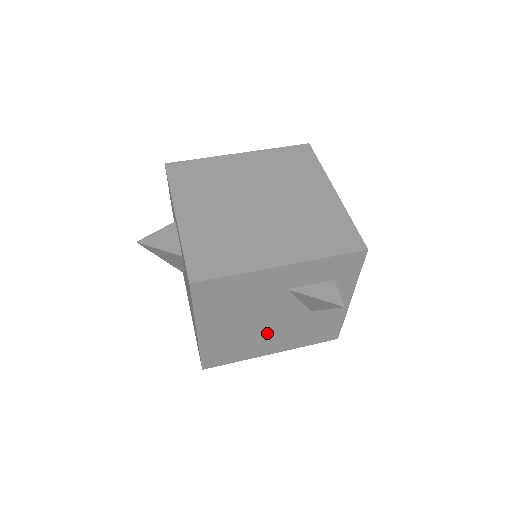
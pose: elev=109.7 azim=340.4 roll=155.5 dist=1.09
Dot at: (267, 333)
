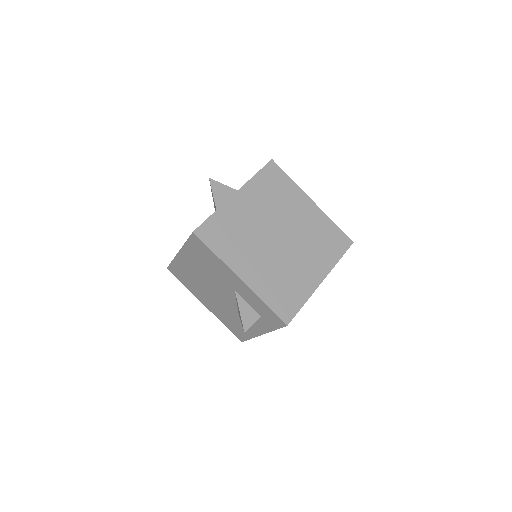
Dot at: (210, 294)
